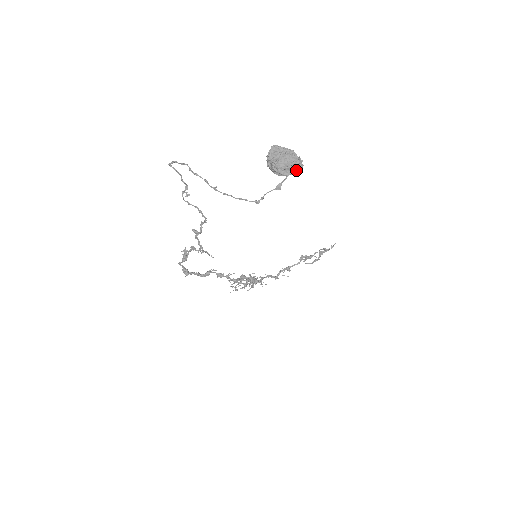
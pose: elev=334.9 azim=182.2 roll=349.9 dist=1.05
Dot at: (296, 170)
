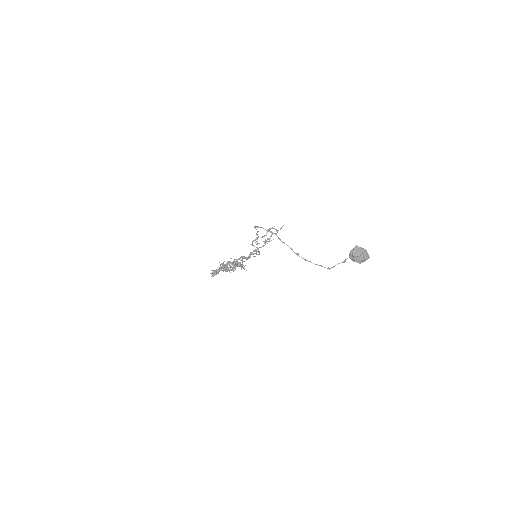
Dot at: (365, 260)
